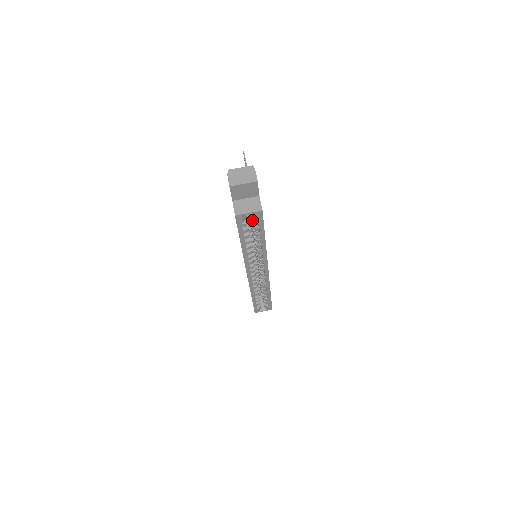
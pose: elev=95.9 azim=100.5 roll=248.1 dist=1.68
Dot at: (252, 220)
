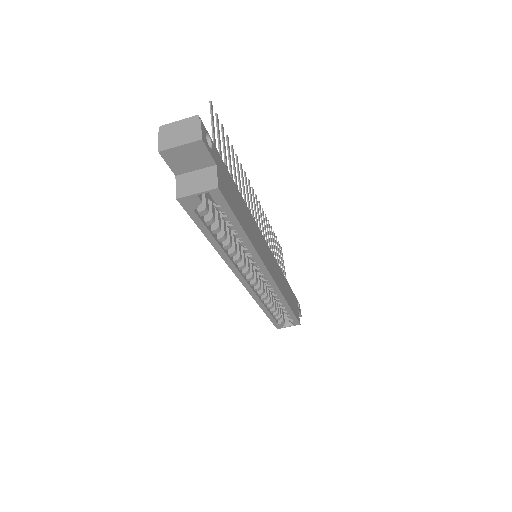
Dot at: (213, 204)
